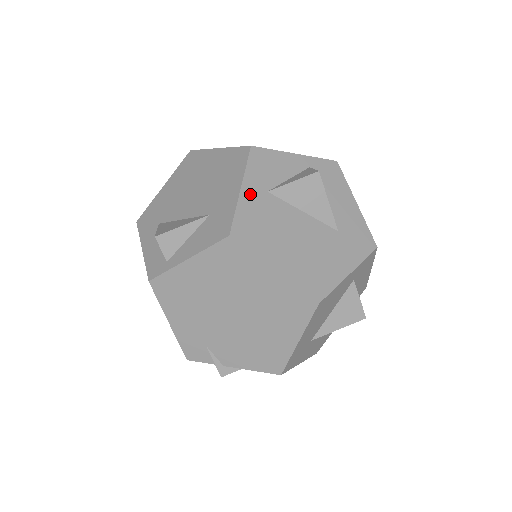
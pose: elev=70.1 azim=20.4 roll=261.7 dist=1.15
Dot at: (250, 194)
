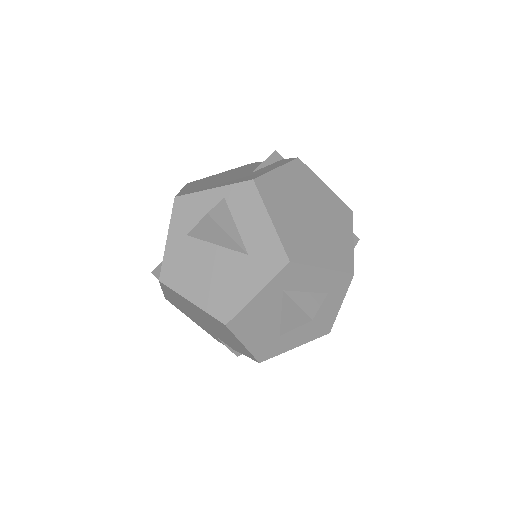
Dot at: (173, 242)
